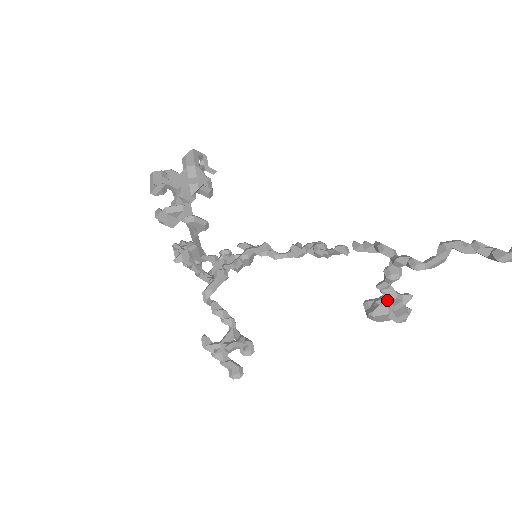
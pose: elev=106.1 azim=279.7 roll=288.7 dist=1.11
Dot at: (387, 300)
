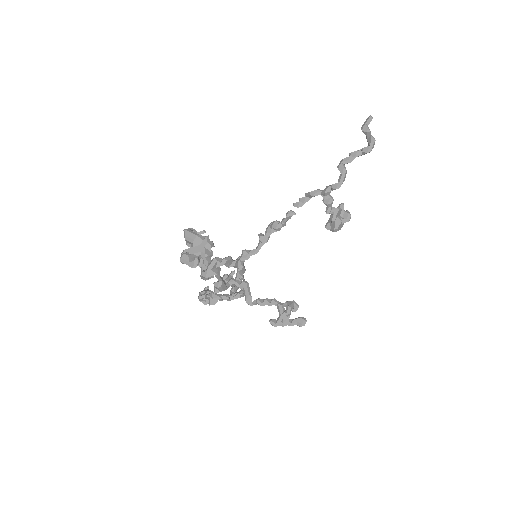
Dot at: (336, 215)
